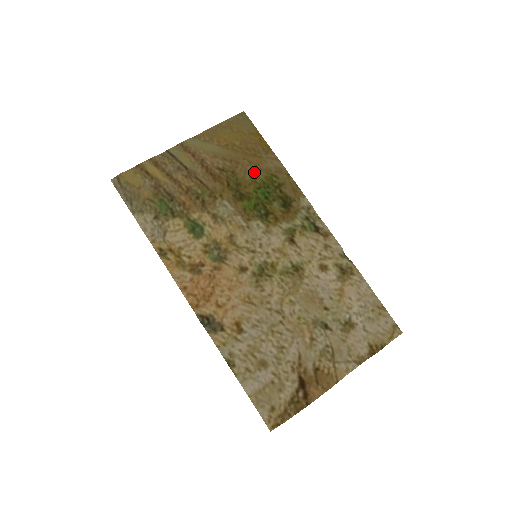
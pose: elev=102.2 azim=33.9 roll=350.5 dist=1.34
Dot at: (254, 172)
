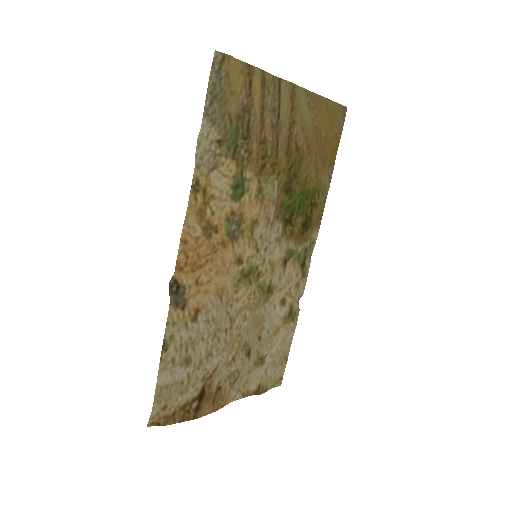
Dot at: (312, 175)
